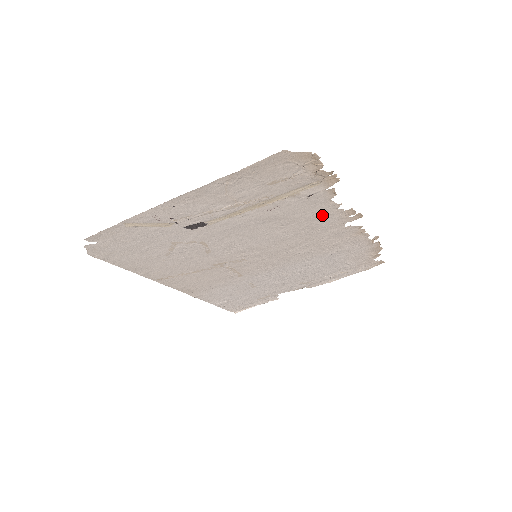
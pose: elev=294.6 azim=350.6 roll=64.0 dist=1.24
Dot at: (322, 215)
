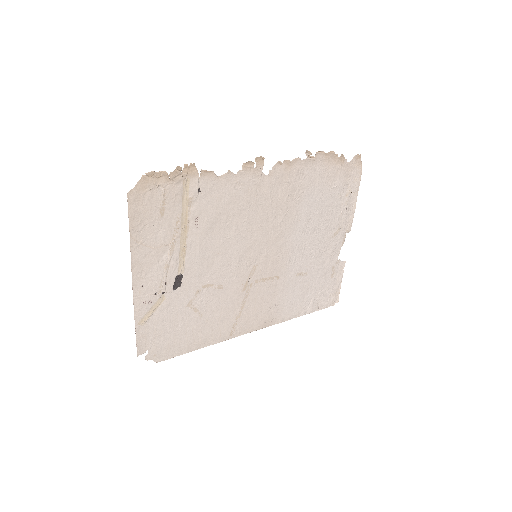
Dot at: (235, 189)
